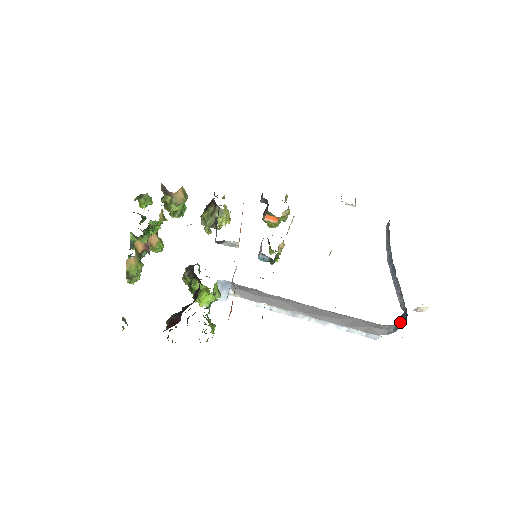
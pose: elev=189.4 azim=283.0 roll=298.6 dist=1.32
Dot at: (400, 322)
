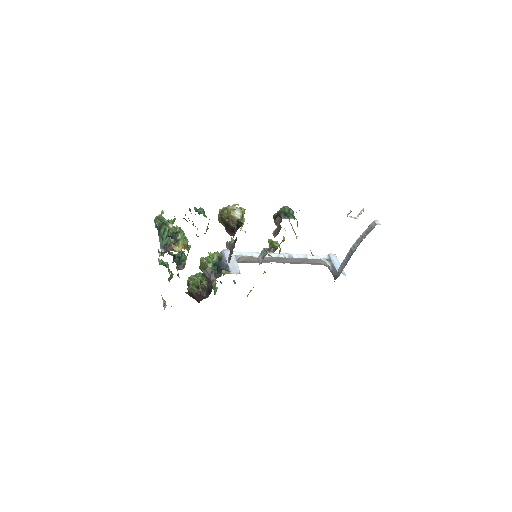
Dot at: (333, 271)
